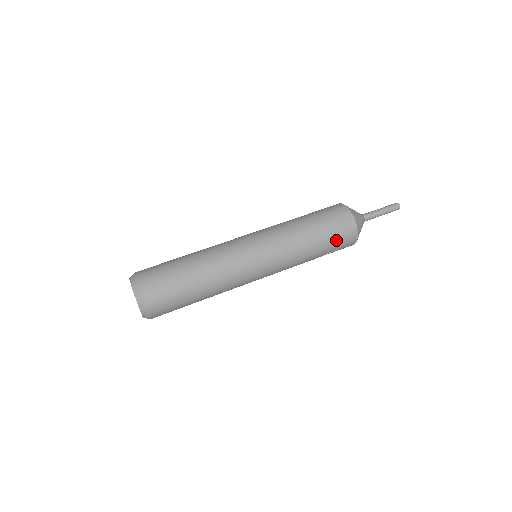
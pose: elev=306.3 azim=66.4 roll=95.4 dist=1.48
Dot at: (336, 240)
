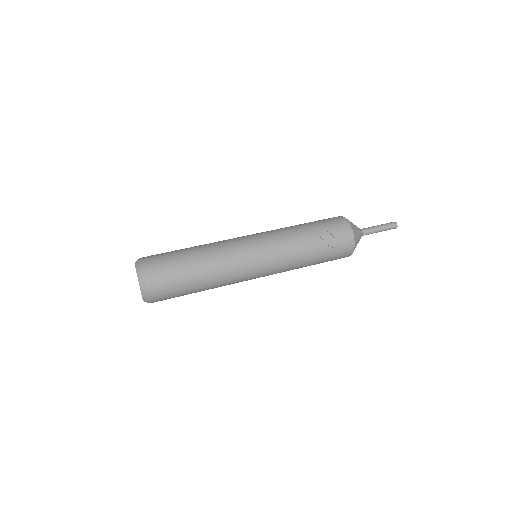
Dot at: (329, 229)
